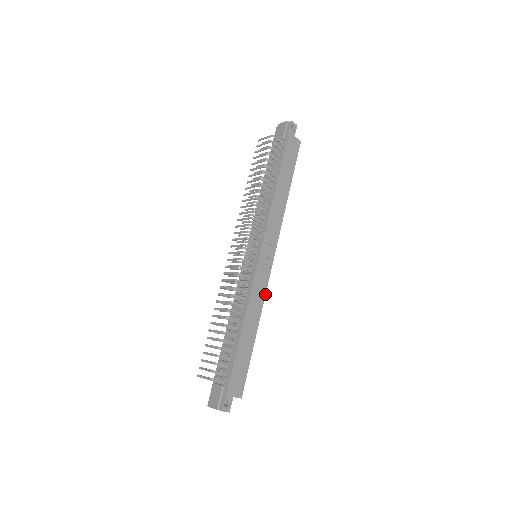
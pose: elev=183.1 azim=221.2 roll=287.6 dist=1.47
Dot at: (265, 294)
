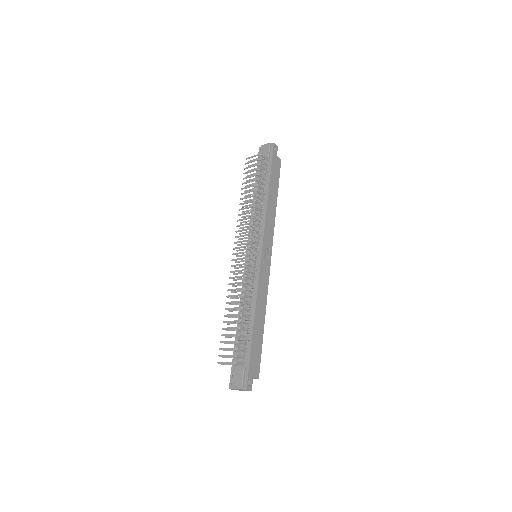
Dot at: occluded
